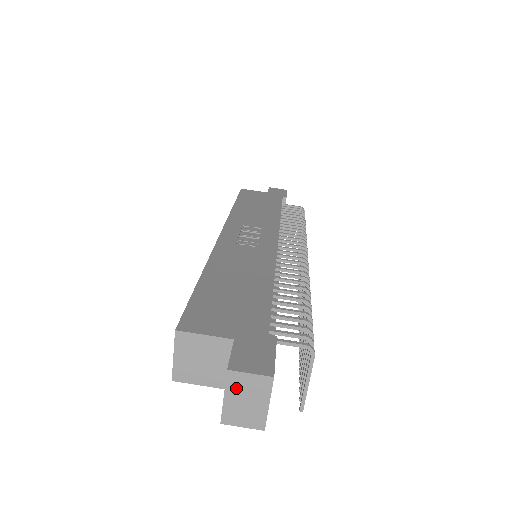
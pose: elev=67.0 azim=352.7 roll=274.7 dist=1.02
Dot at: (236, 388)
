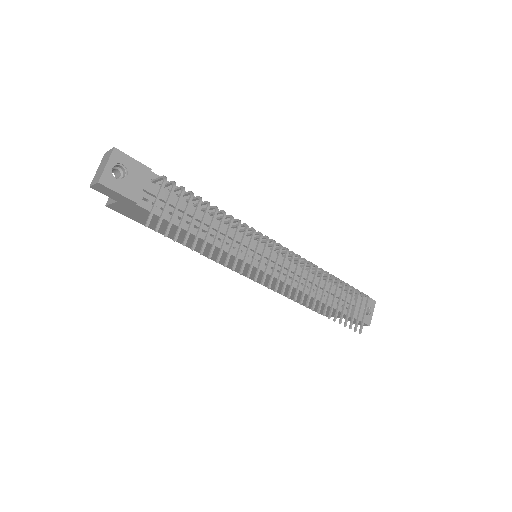
Dot at: (103, 162)
